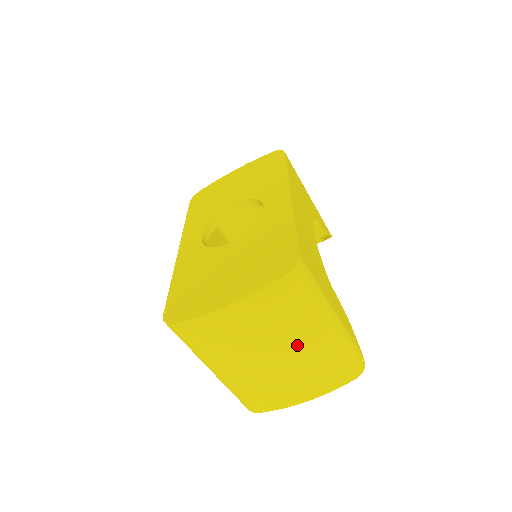
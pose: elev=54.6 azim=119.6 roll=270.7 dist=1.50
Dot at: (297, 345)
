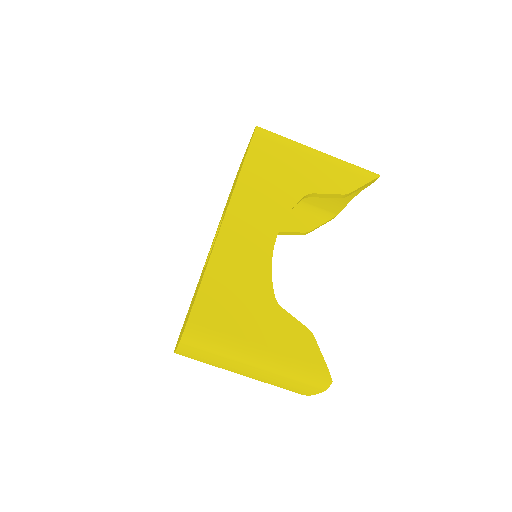
Dot at: (246, 372)
